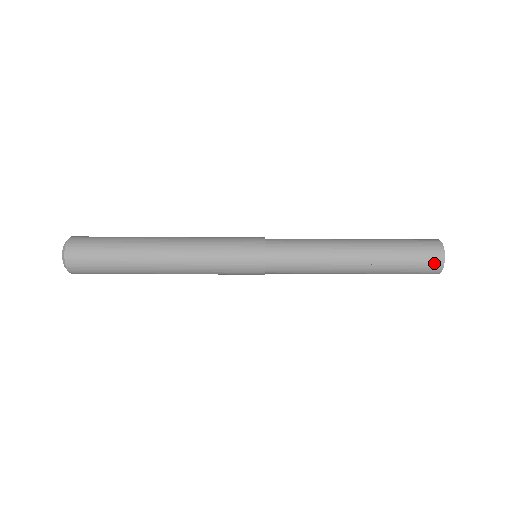
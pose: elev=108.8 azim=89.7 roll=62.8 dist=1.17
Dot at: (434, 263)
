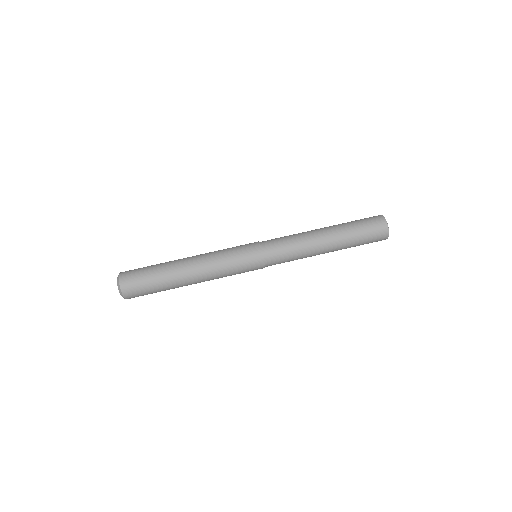
Dot at: (381, 227)
